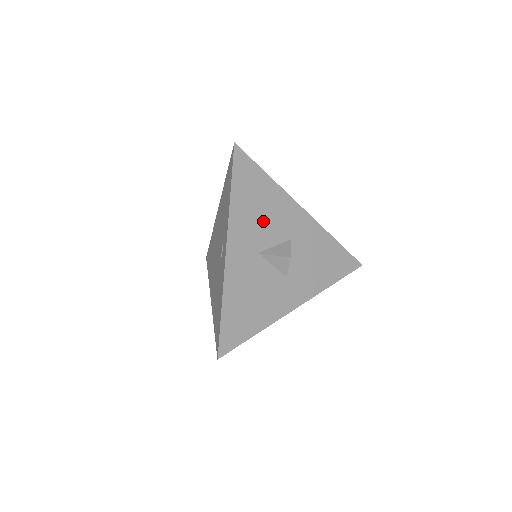
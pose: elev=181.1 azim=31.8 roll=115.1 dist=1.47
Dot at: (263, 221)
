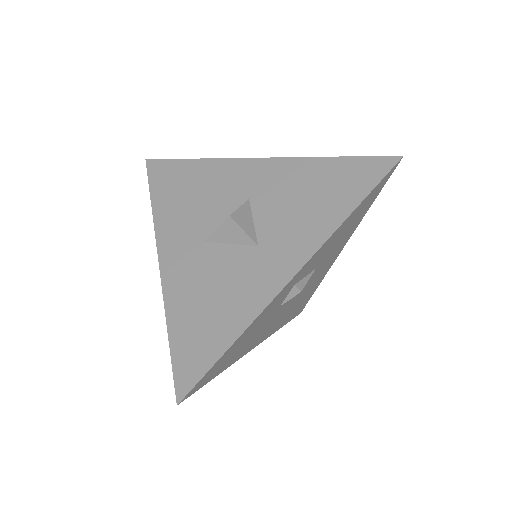
Dot at: (200, 205)
